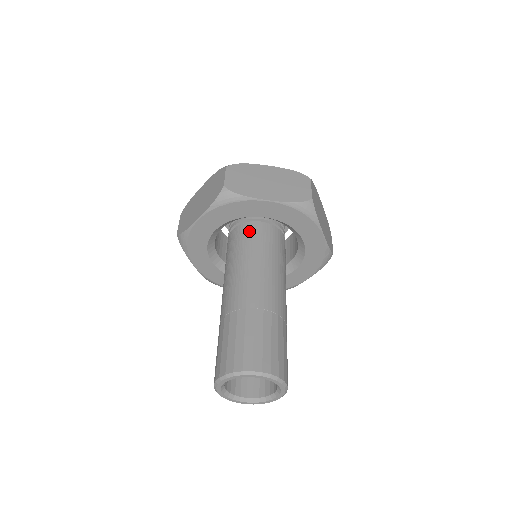
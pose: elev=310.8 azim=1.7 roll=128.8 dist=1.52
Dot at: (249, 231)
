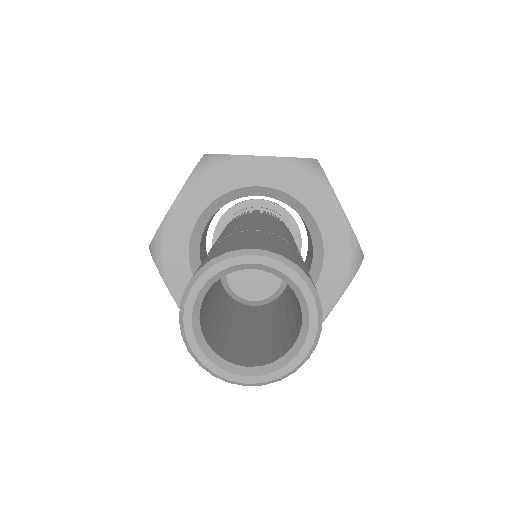
Dot at: (242, 216)
